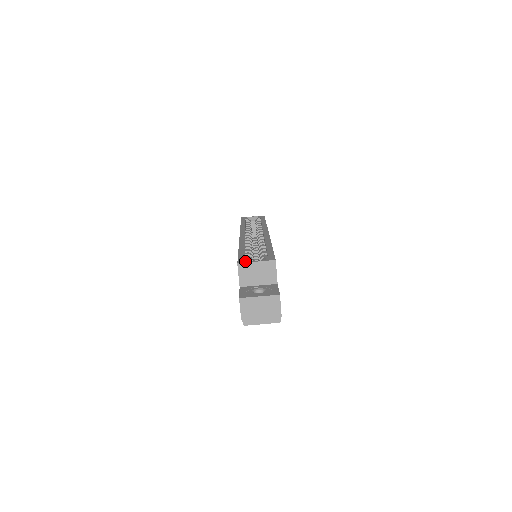
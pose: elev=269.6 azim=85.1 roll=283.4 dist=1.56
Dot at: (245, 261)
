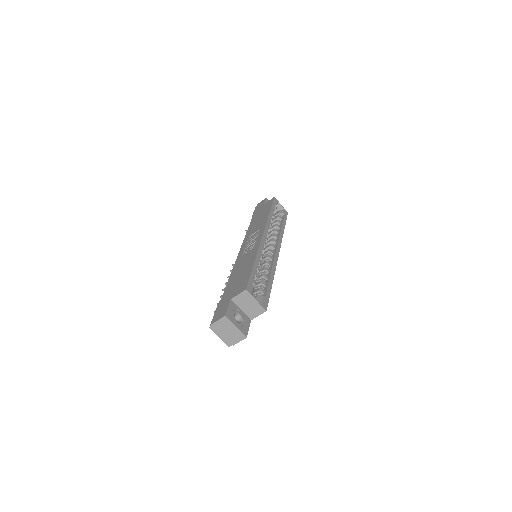
Dot at: (251, 292)
